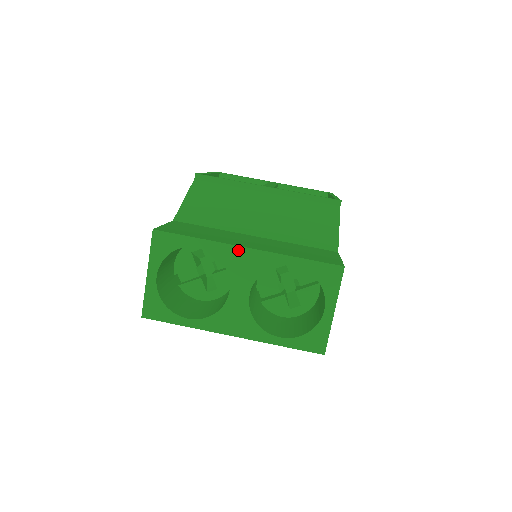
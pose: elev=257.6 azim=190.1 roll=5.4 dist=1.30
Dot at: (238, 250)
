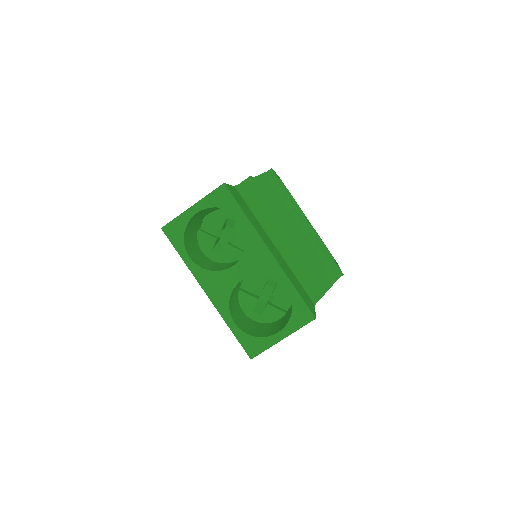
Dot at: (263, 247)
